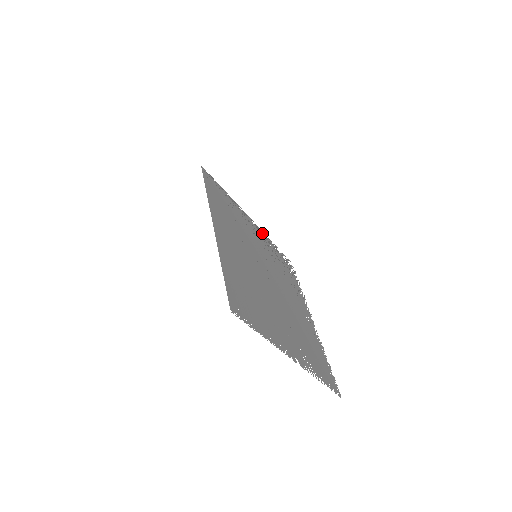
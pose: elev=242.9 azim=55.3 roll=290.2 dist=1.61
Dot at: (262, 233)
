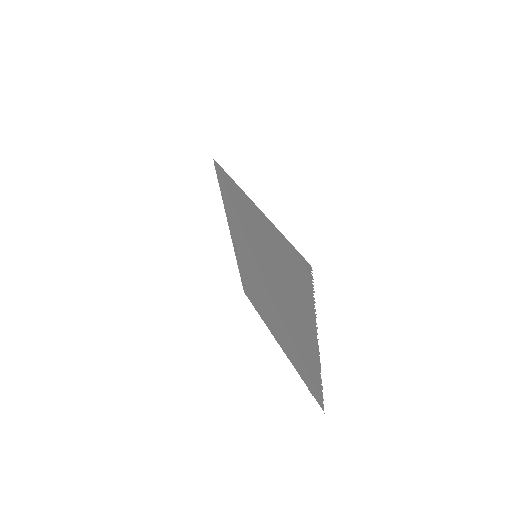
Dot at: (235, 248)
